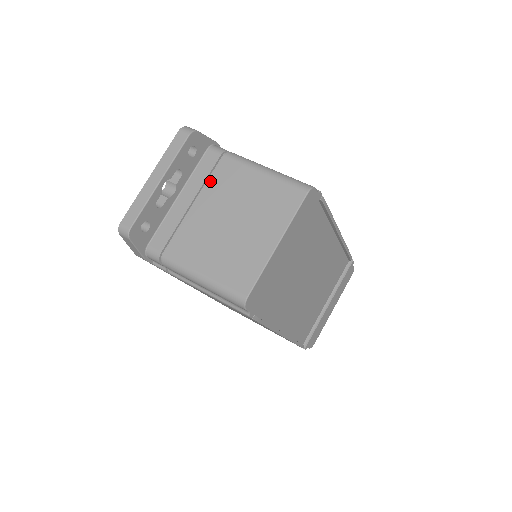
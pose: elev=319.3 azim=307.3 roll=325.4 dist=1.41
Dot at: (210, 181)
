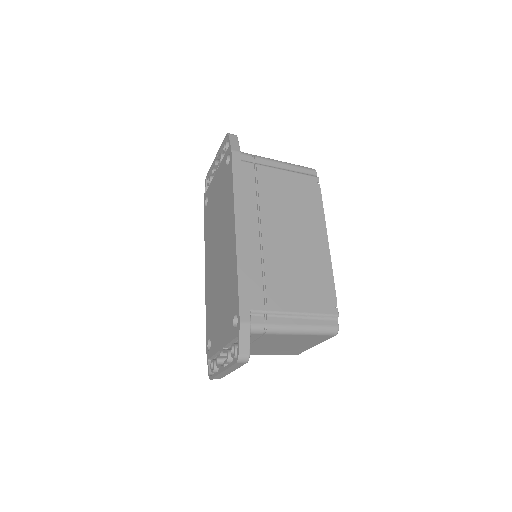
Dot at: occluded
